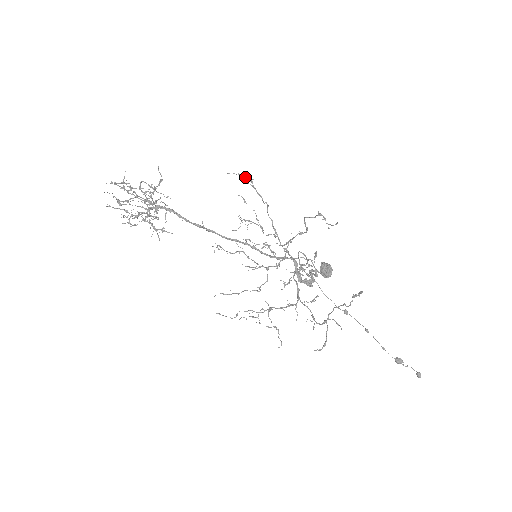
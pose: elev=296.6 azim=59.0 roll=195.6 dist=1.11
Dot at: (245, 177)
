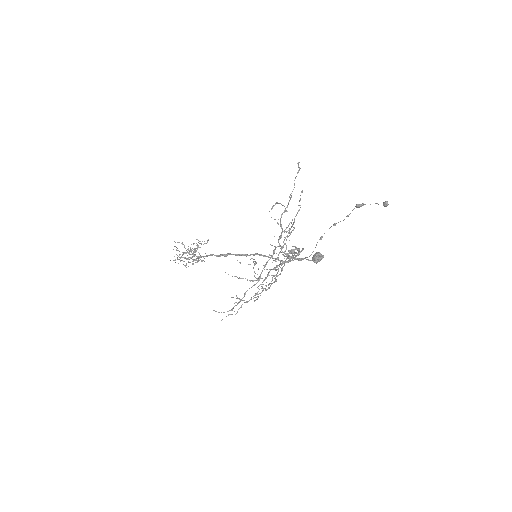
Dot at: (271, 269)
